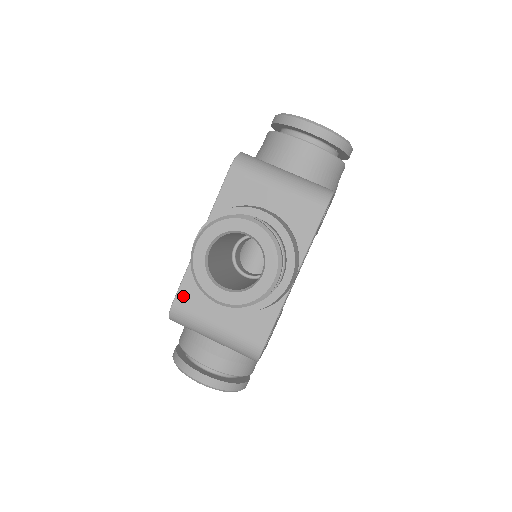
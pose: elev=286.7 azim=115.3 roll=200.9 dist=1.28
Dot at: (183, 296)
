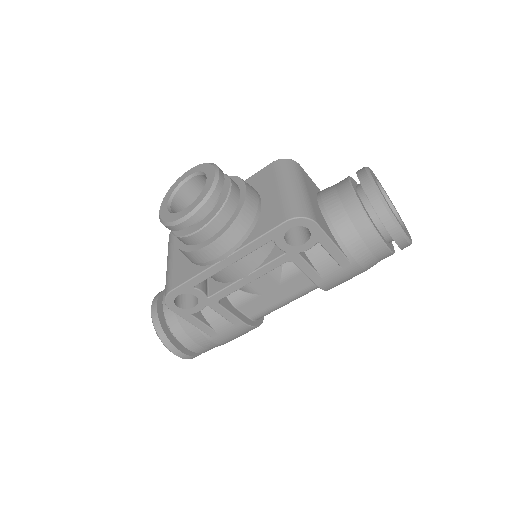
Dot at: occluded
